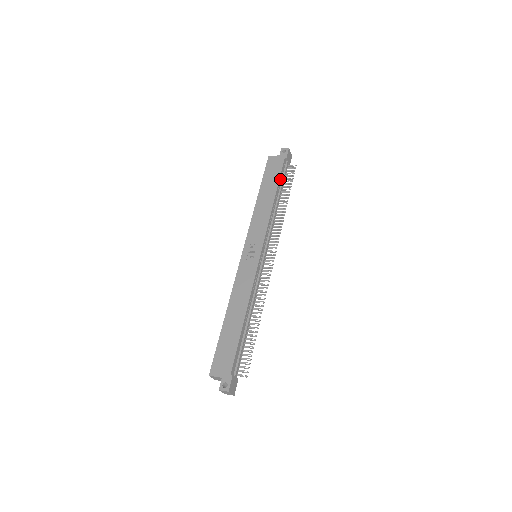
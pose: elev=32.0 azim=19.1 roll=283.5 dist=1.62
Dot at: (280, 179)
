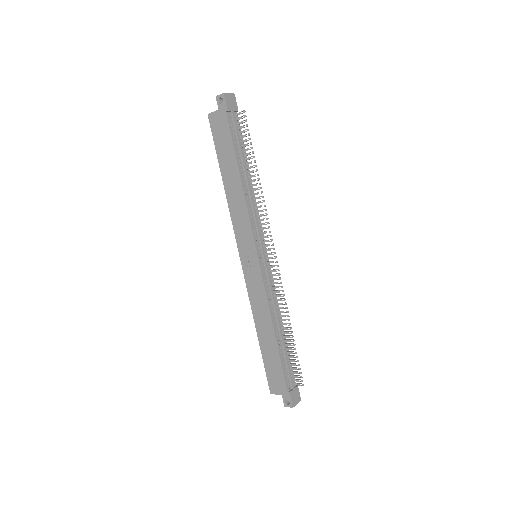
Dot at: (235, 146)
